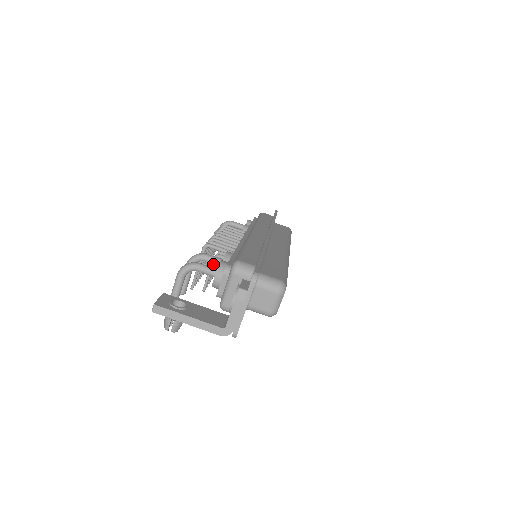
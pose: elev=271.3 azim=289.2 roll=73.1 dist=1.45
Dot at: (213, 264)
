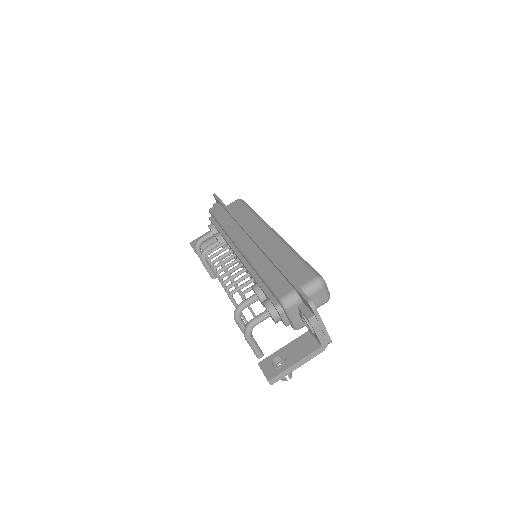
Dot at: occluded
